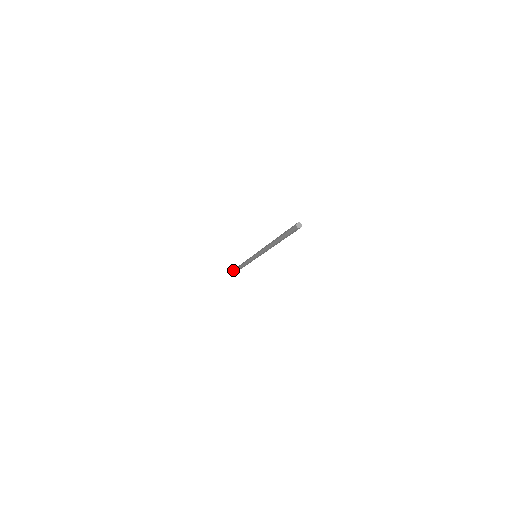
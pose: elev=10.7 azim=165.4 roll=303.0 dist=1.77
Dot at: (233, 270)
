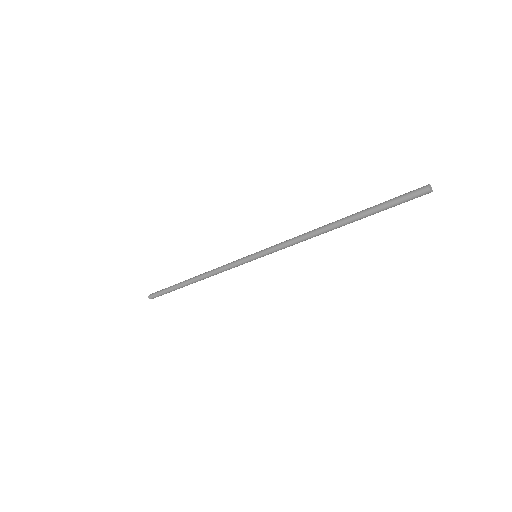
Dot at: (166, 288)
